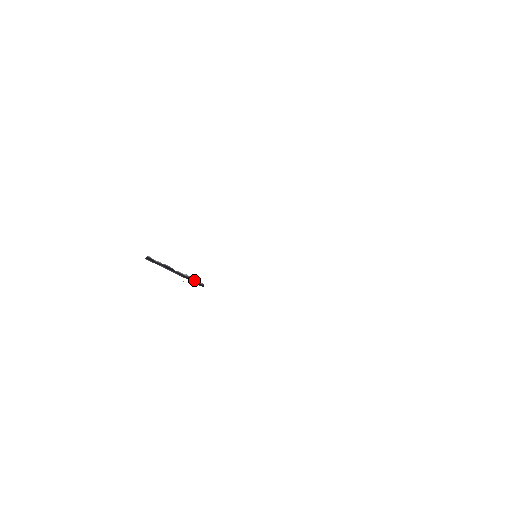
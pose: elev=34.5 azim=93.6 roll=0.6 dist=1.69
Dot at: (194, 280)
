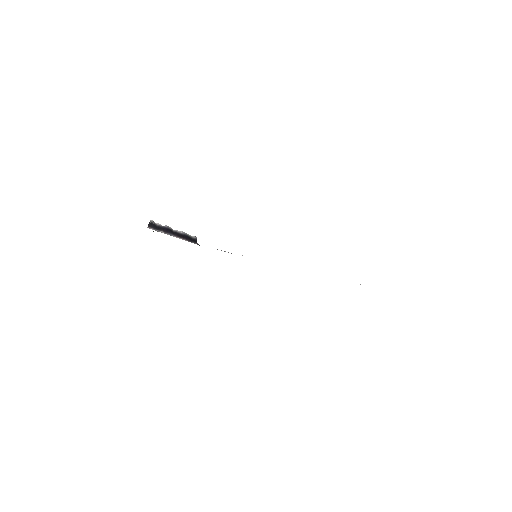
Dot at: (189, 236)
